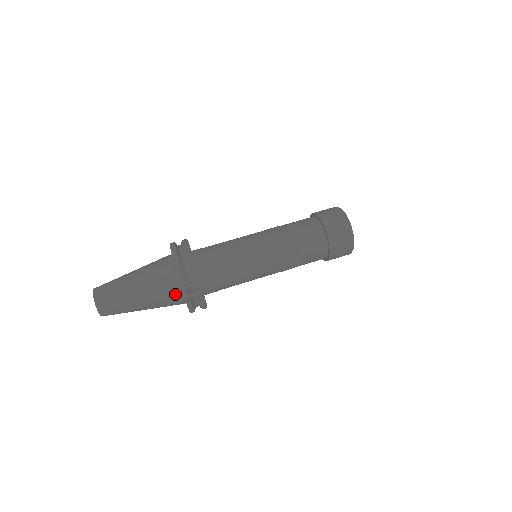
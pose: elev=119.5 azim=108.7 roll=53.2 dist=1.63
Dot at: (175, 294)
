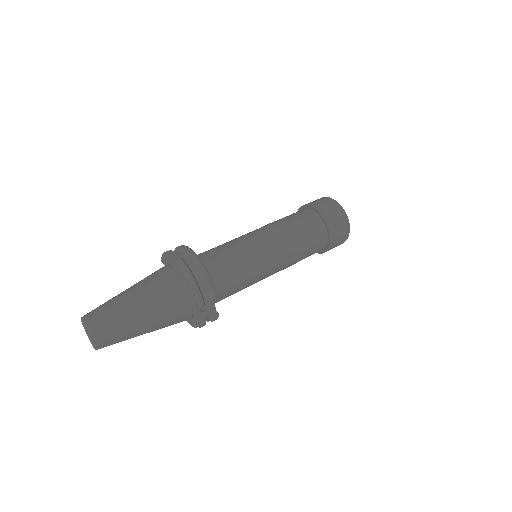
Dot at: (186, 315)
